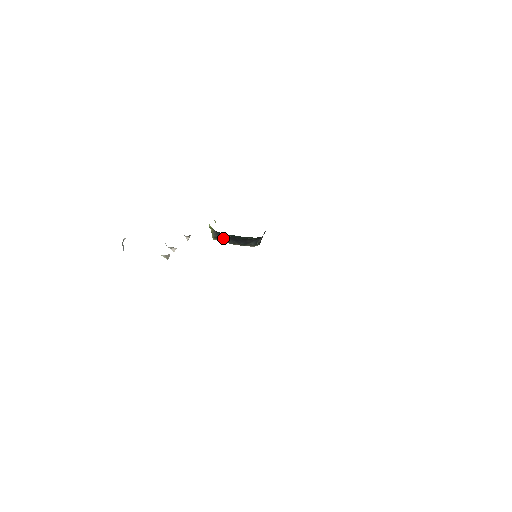
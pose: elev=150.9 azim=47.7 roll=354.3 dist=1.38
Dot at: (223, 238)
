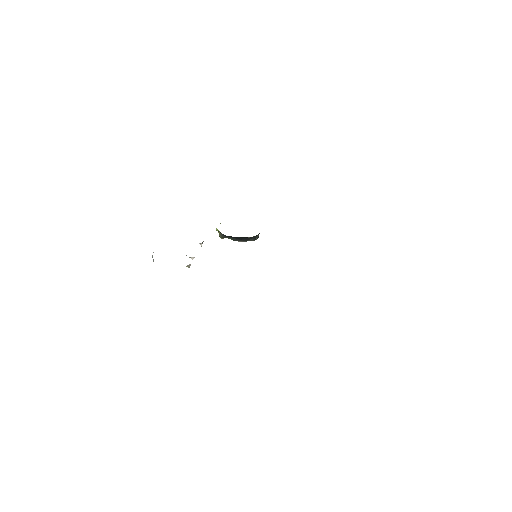
Dot at: (229, 237)
